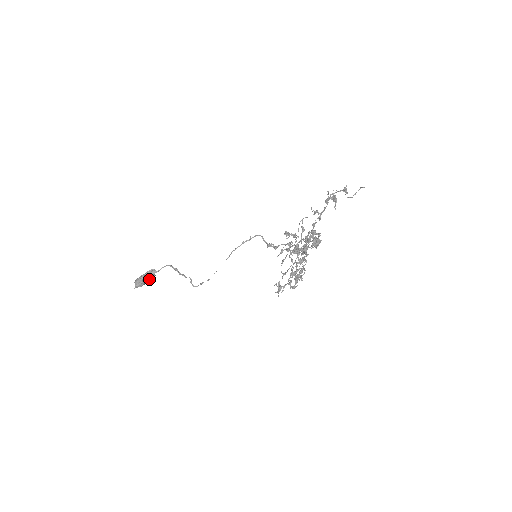
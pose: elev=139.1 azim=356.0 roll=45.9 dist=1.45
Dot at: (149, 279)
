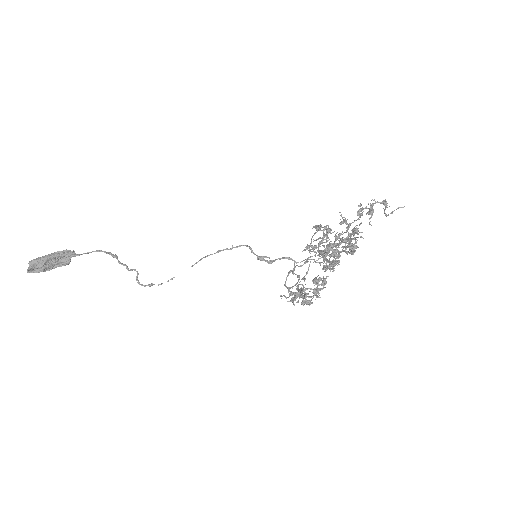
Dot at: (56, 265)
